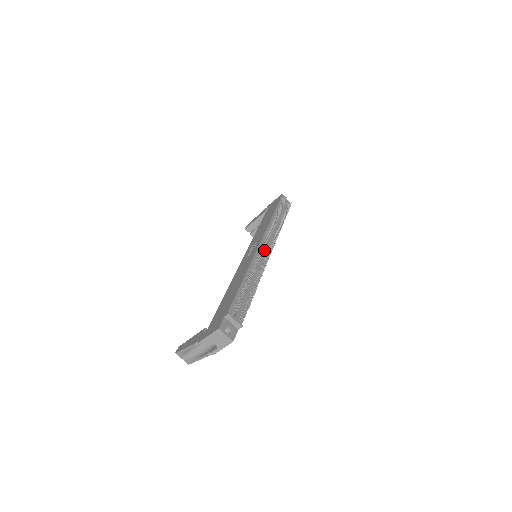
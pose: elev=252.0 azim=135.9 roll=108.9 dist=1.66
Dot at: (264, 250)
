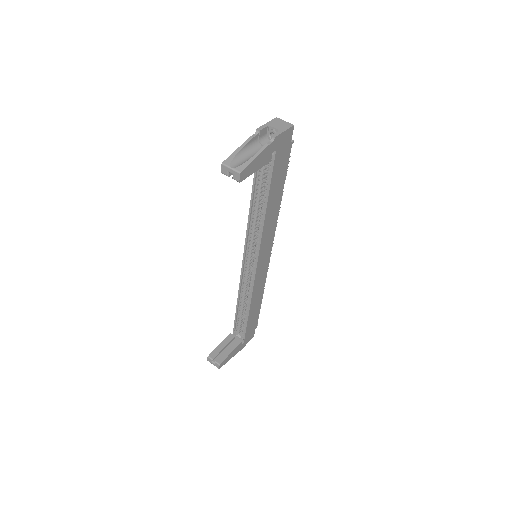
Dot at: occluded
